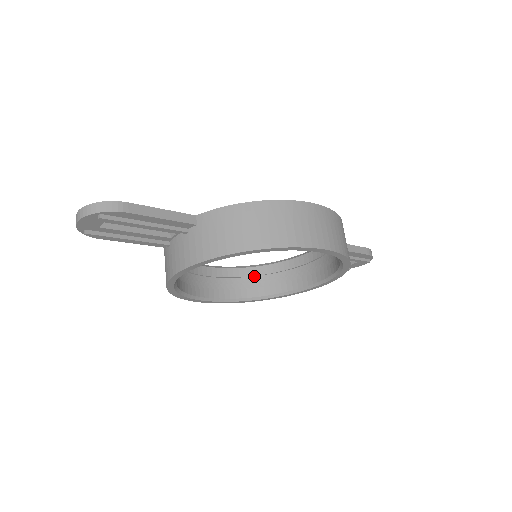
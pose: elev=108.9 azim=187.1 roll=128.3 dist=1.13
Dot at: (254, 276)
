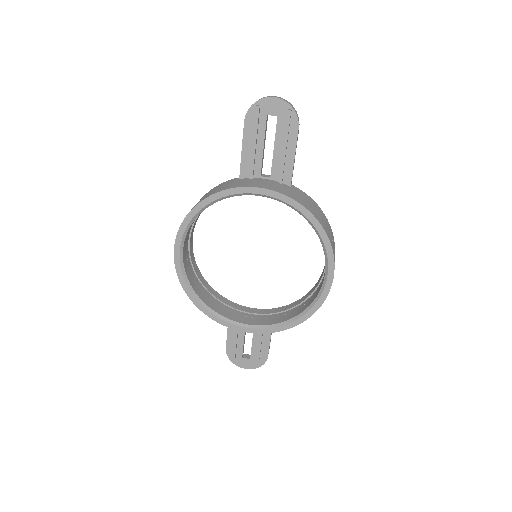
Dot at: (200, 282)
